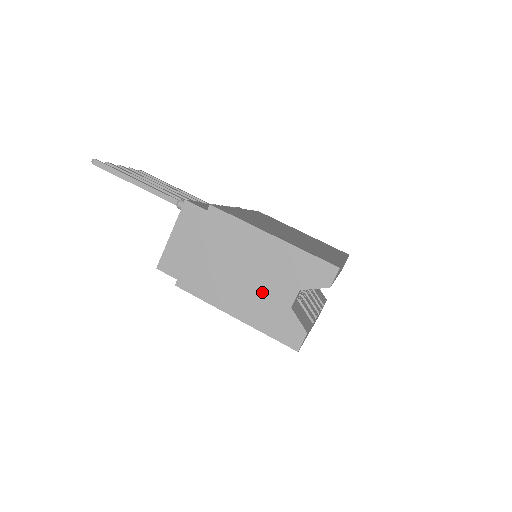
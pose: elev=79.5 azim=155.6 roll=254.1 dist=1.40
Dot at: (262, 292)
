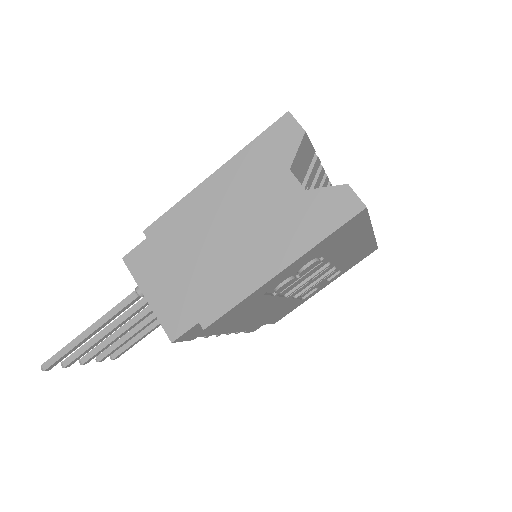
Dot at: (269, 218)
